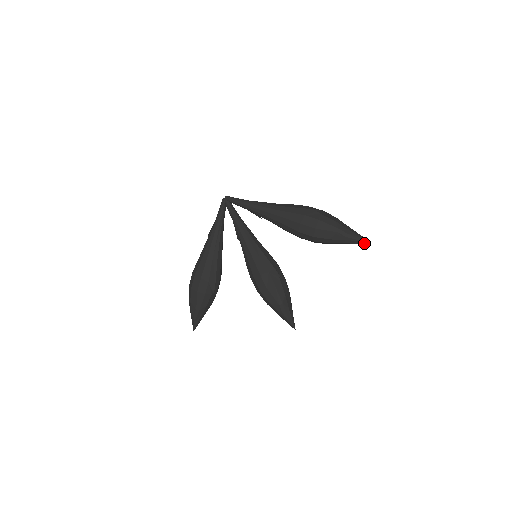
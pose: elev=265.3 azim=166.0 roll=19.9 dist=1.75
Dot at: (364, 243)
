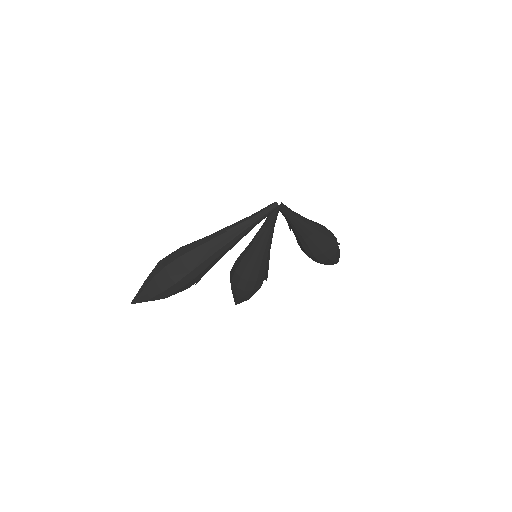
Dot at: occluded
